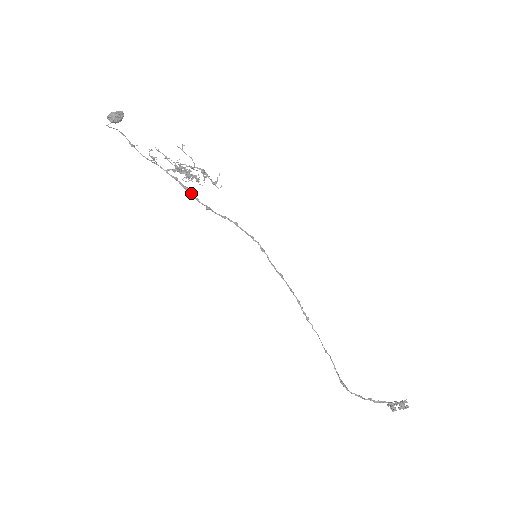
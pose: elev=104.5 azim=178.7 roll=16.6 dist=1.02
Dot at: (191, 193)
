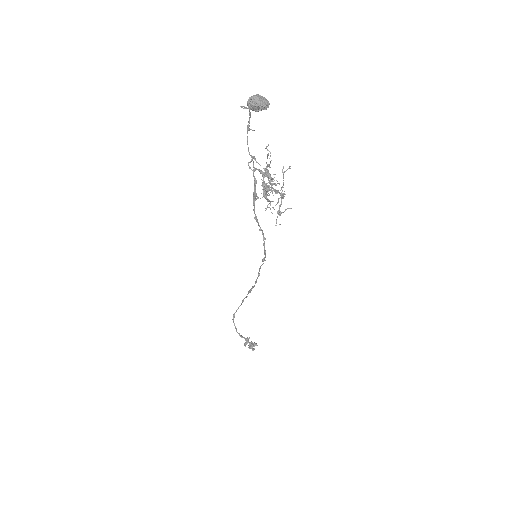
Dot at: occluded
